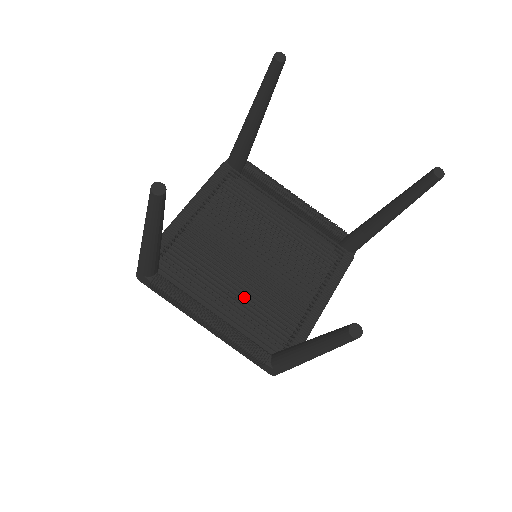
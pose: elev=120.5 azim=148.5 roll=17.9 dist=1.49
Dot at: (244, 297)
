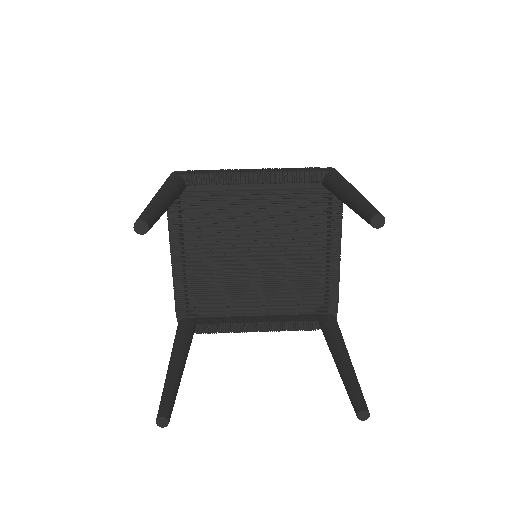
Dot at: (269, 283)
